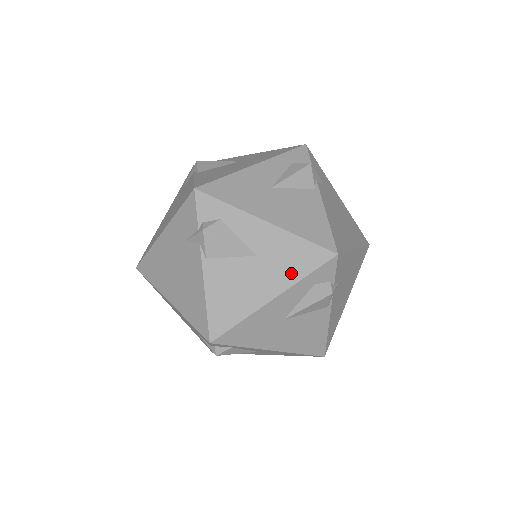
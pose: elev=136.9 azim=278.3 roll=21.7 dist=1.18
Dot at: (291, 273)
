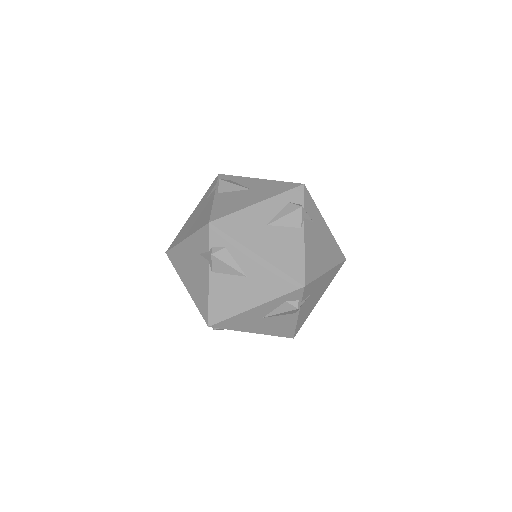
Dot at: occluded
